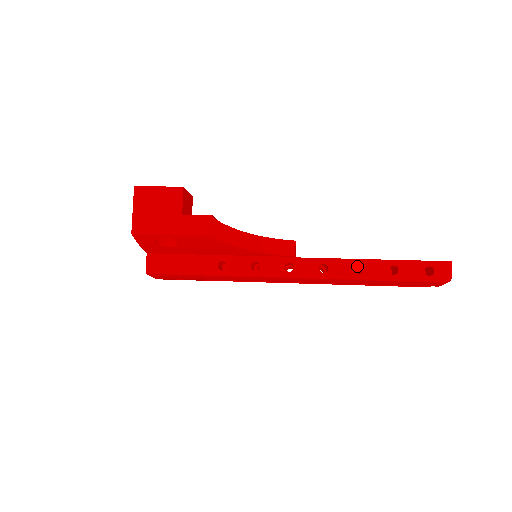
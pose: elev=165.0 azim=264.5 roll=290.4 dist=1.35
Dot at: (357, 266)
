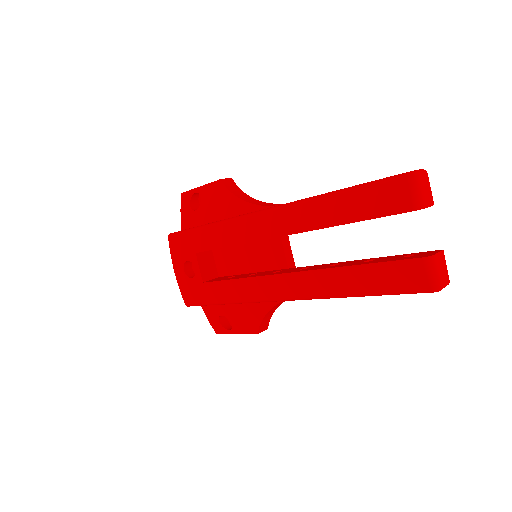
Dot at: occluded
